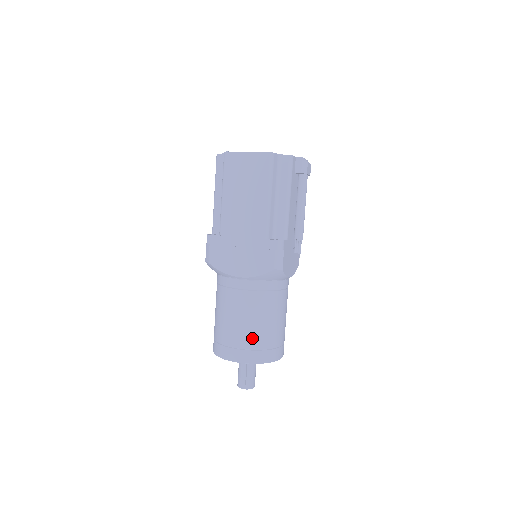
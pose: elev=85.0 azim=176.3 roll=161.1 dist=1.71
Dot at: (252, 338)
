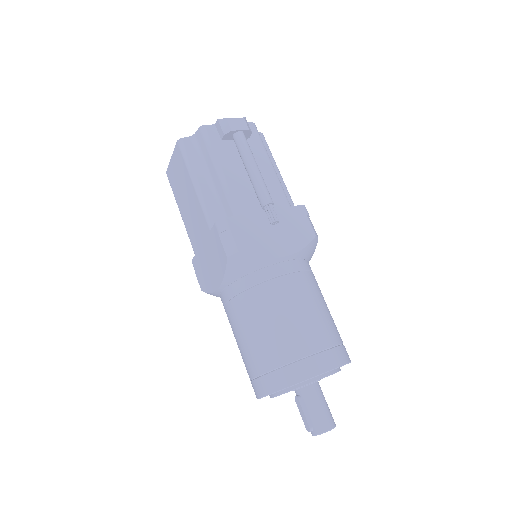
Dot at: (260, 357)
